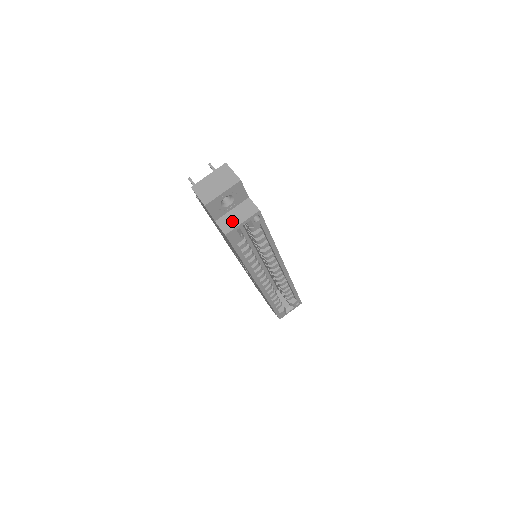
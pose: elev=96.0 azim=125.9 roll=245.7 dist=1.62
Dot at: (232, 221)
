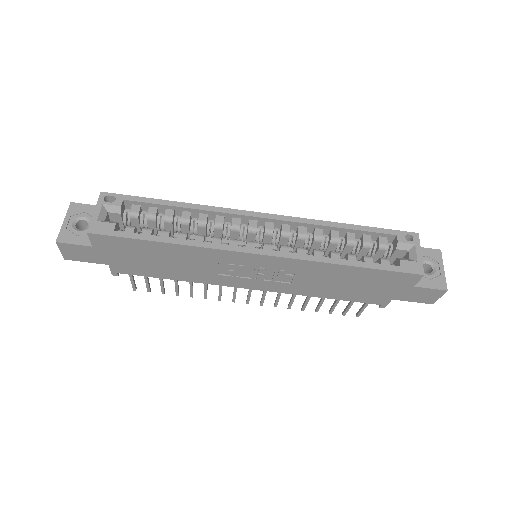
Dot at: occluded
